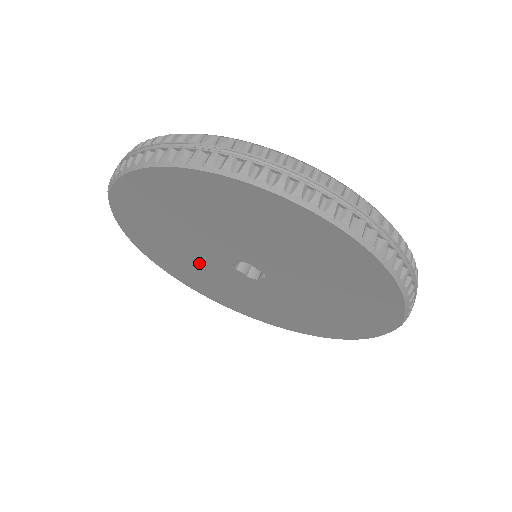
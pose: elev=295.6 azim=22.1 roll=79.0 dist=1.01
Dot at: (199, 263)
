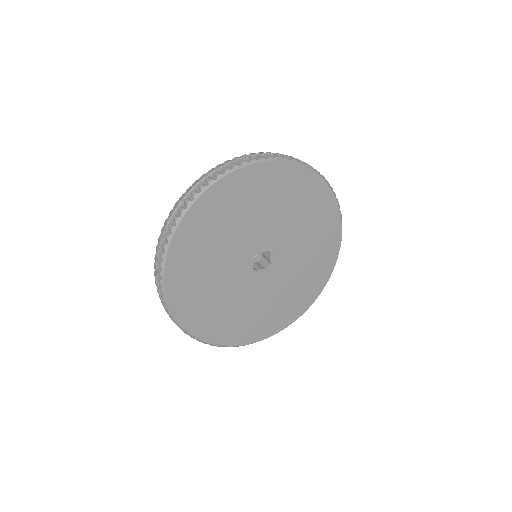
Dot at: (242, 299)
